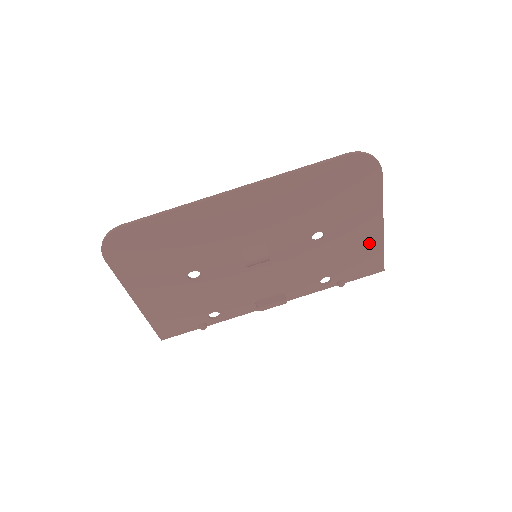
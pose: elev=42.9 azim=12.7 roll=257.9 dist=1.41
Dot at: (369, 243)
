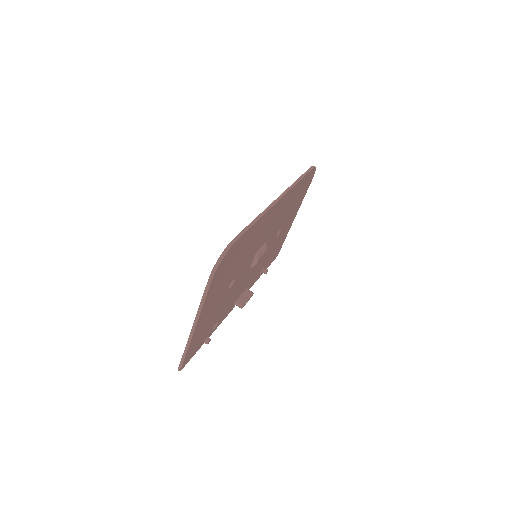
Dot at: (285, 234)
